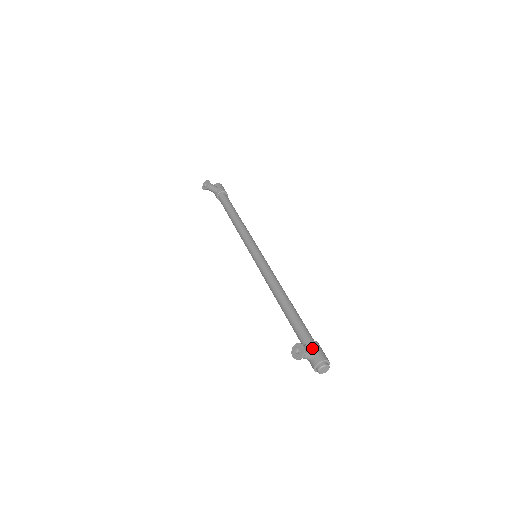
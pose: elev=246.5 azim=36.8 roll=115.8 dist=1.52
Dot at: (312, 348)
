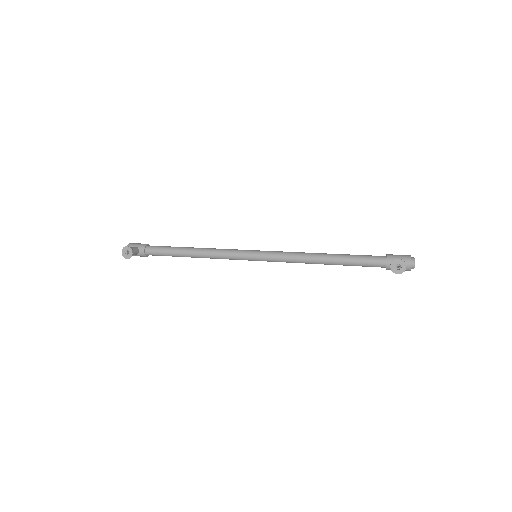
Dot at: (394, 259)
